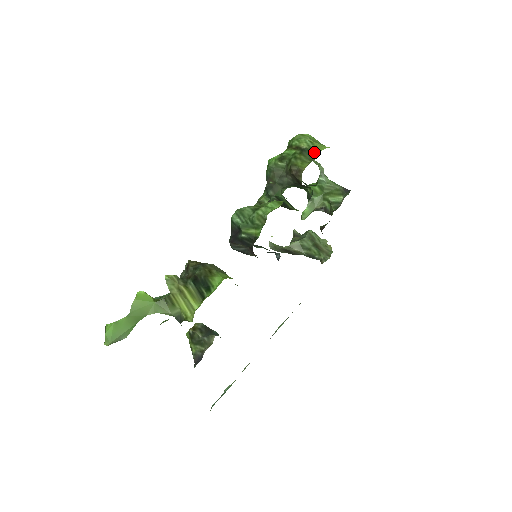
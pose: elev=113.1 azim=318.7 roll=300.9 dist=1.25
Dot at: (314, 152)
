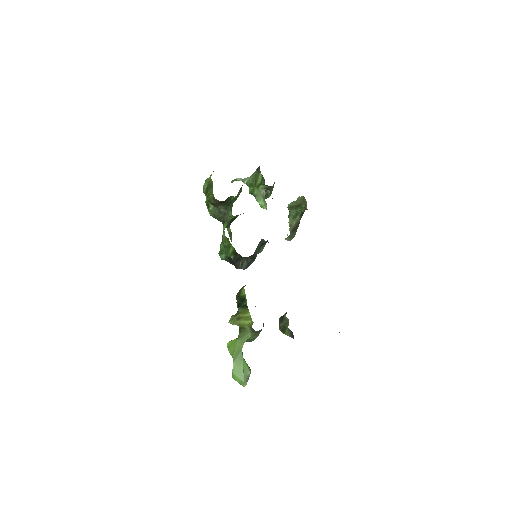
Dot at: (210, 183)
